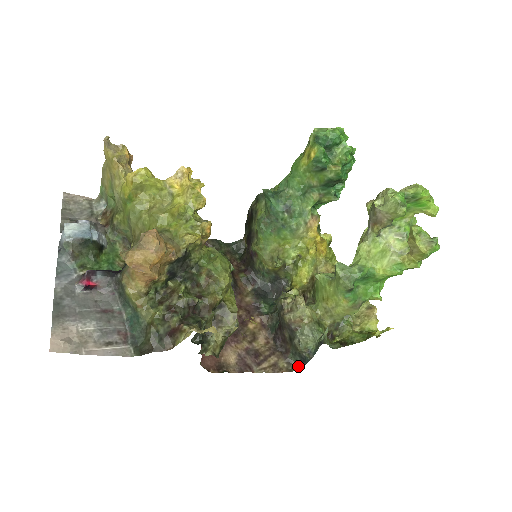
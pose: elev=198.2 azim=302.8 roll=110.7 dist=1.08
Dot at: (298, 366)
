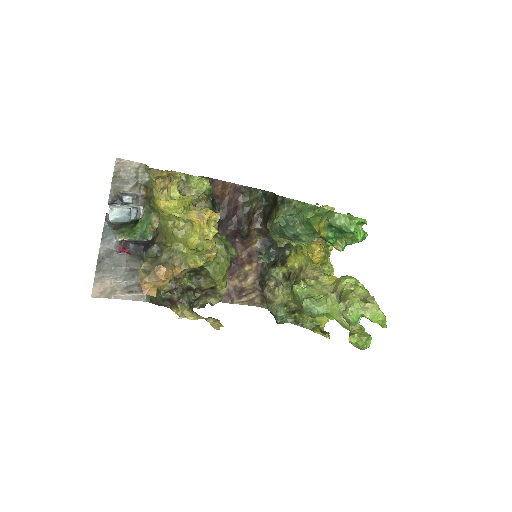
Dot at: occluded
